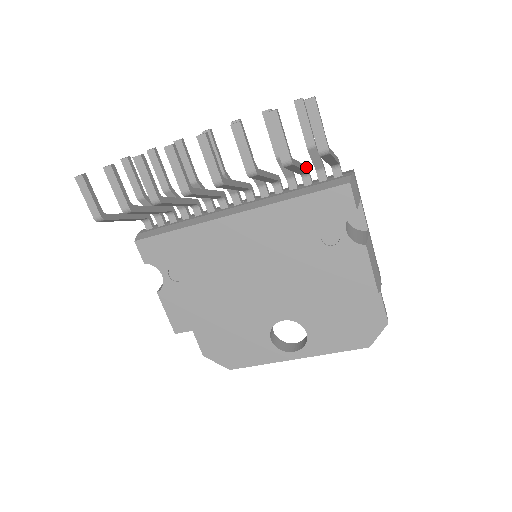
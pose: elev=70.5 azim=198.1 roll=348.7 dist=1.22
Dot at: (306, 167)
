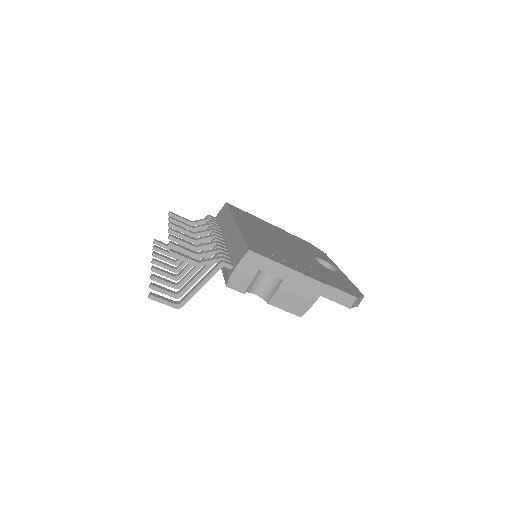
Dot at: occluded
